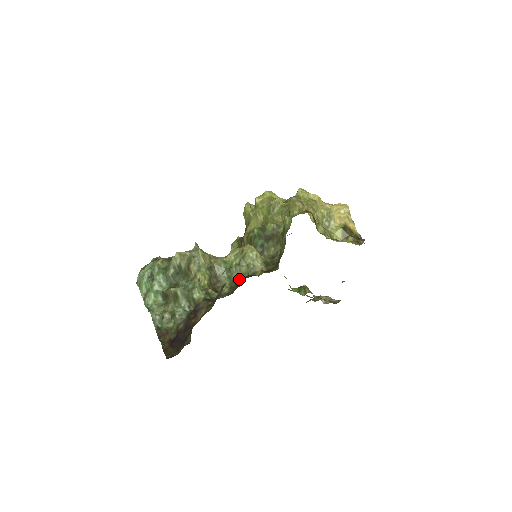
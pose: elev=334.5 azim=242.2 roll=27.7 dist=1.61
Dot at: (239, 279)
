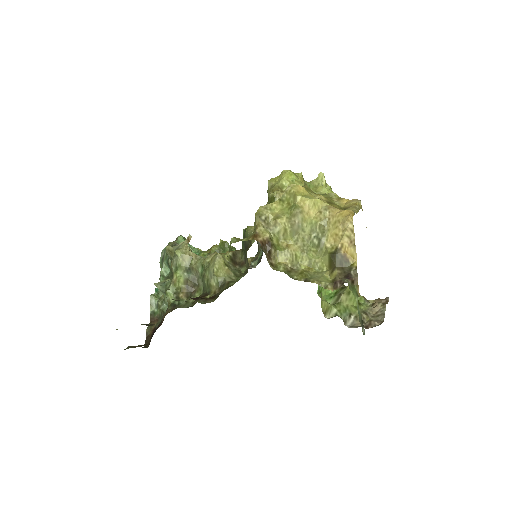
Dot at: (203, 292)
